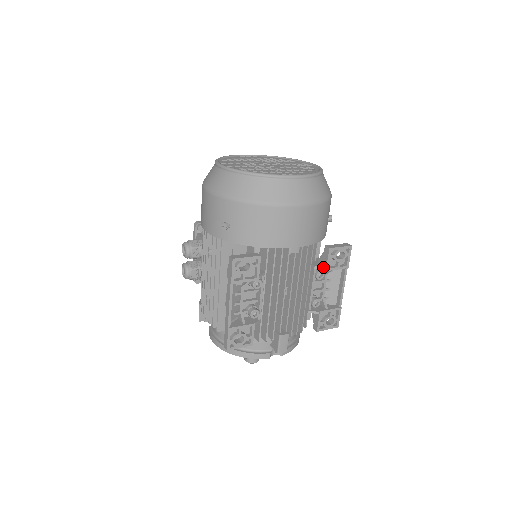
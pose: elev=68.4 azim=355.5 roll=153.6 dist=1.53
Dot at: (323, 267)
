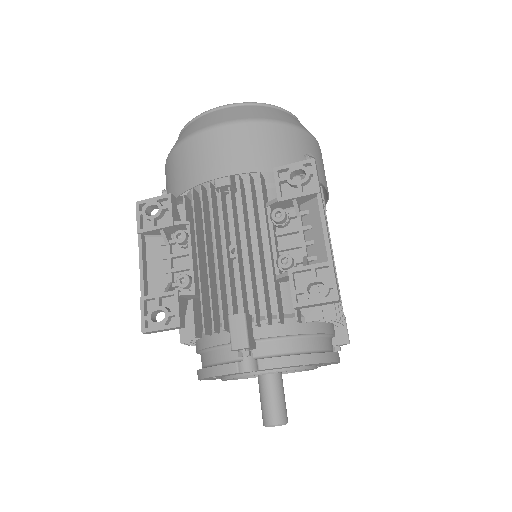
Dot at: (275, 199)
